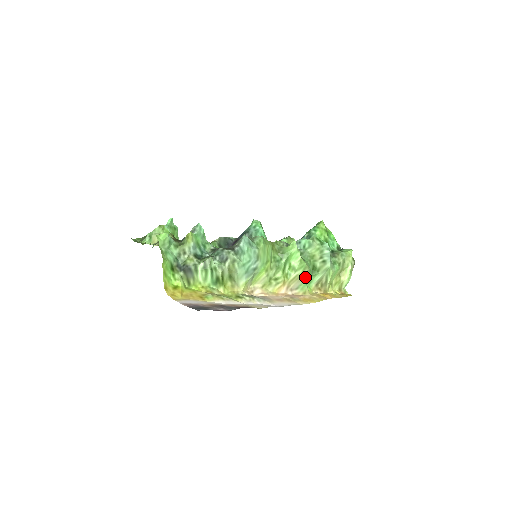
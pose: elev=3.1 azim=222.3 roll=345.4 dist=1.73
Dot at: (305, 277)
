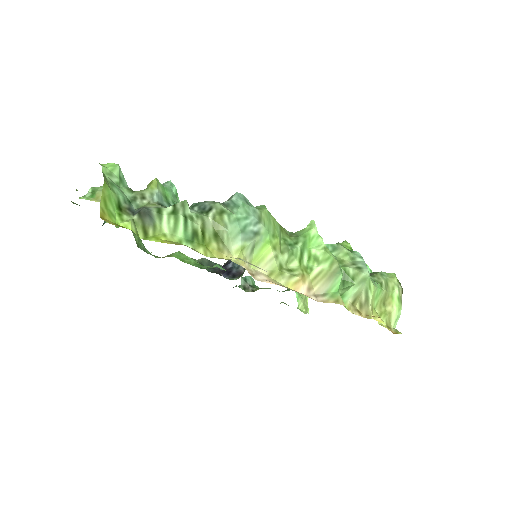
Dot at: (335, 277)
